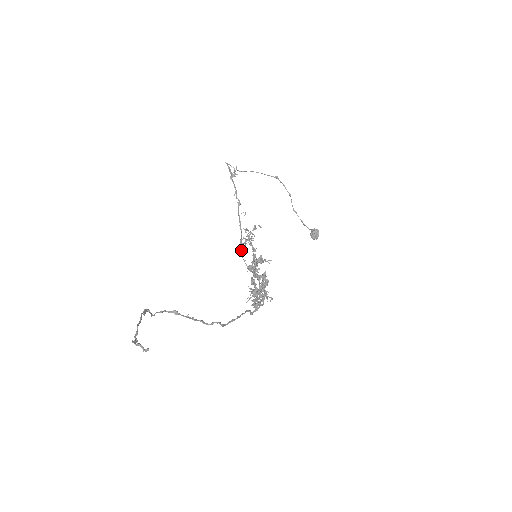
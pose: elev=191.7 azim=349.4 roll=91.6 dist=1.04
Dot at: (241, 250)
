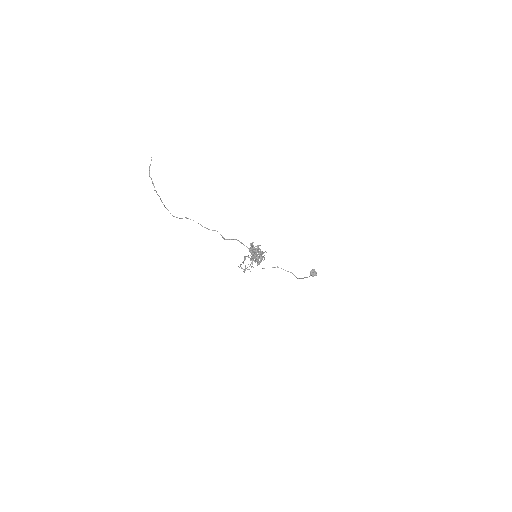
Dot at: (245, 256)
